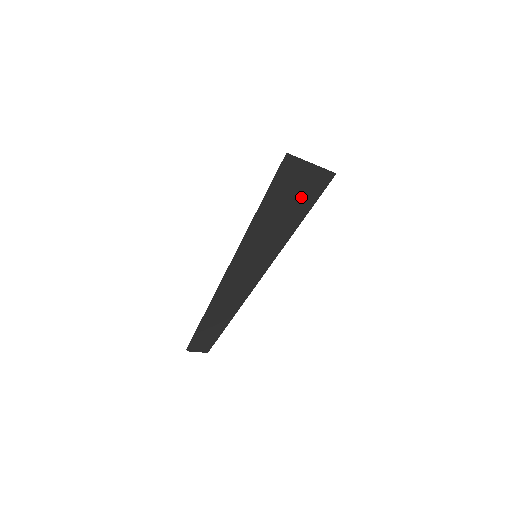
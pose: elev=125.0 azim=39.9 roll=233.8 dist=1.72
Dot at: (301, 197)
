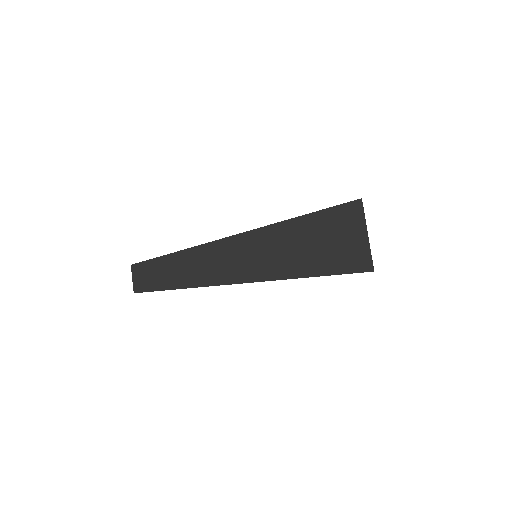
Dot at: (333, 252)
